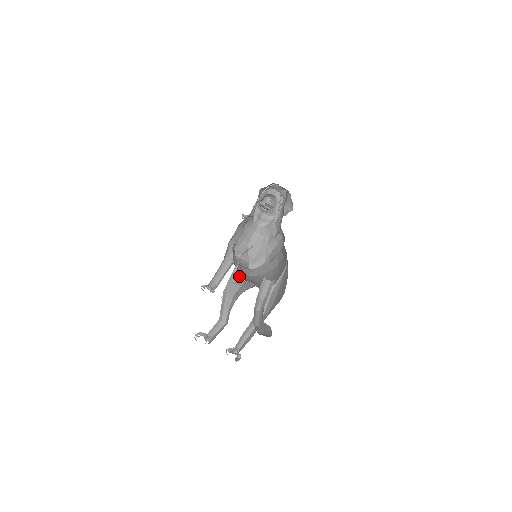
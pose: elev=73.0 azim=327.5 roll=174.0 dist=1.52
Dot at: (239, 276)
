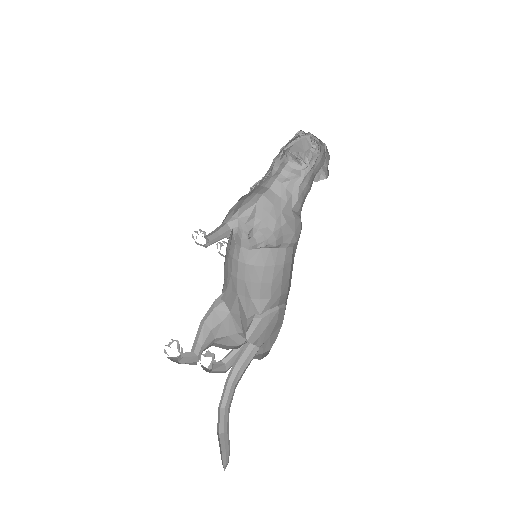
Dot at: (223, 304)
